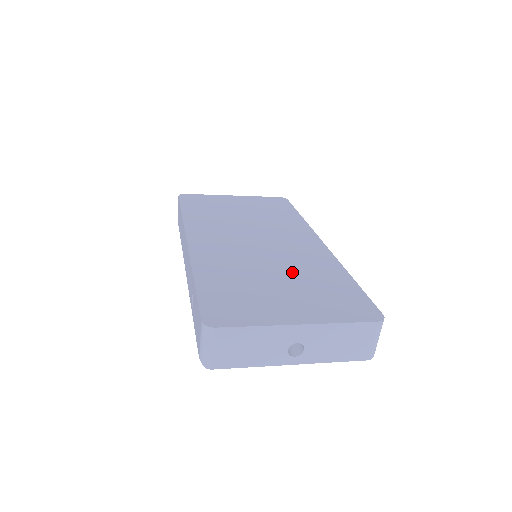
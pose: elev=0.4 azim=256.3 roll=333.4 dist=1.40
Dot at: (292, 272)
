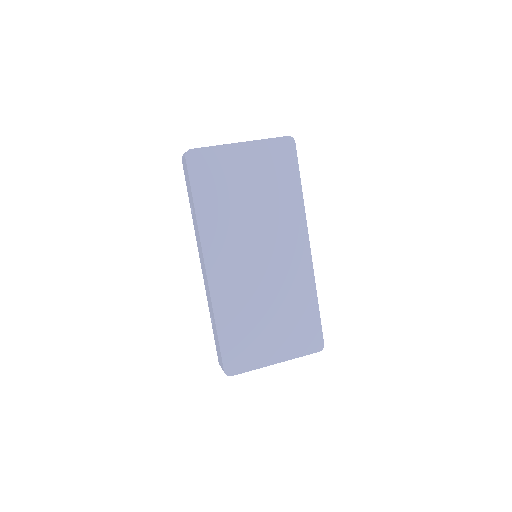
Dot at: (280, 303)
